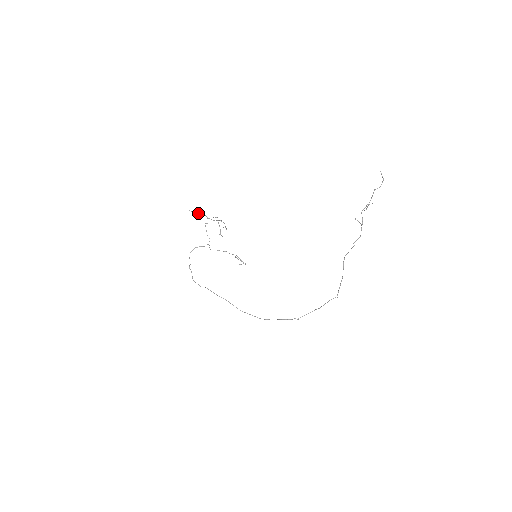
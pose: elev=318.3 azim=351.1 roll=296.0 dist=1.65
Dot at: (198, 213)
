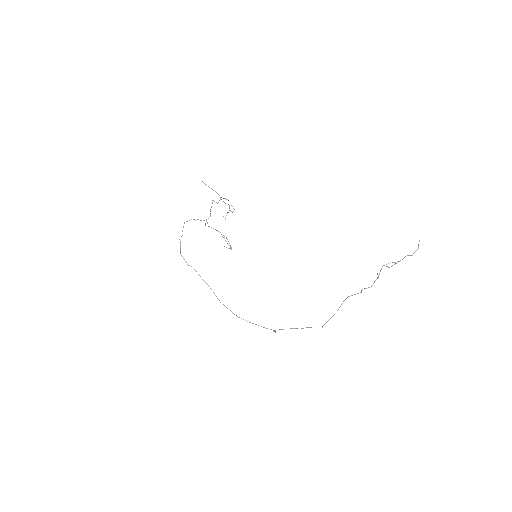
Dot at: (212, 189)
